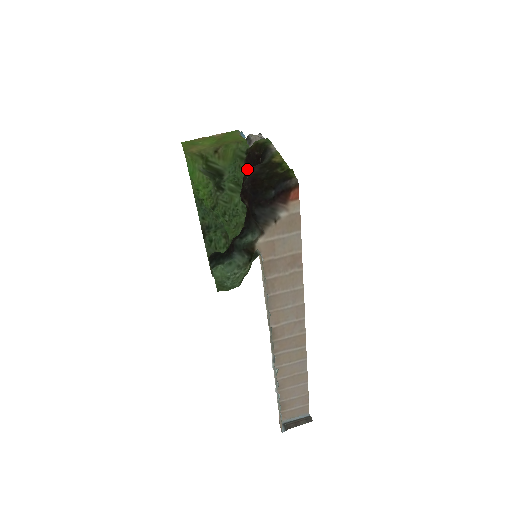
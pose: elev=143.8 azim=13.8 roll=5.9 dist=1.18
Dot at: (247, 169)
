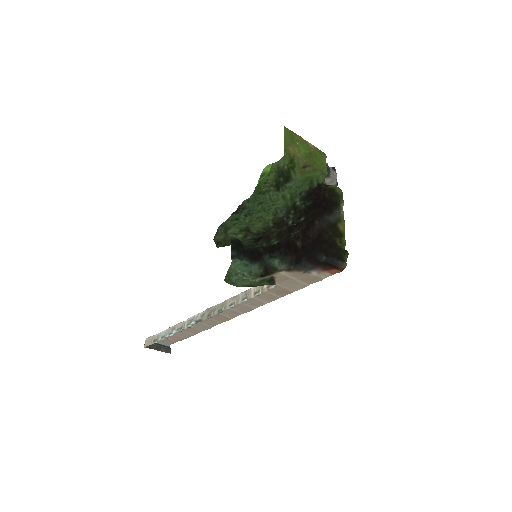
Dot at: (308, 195)
